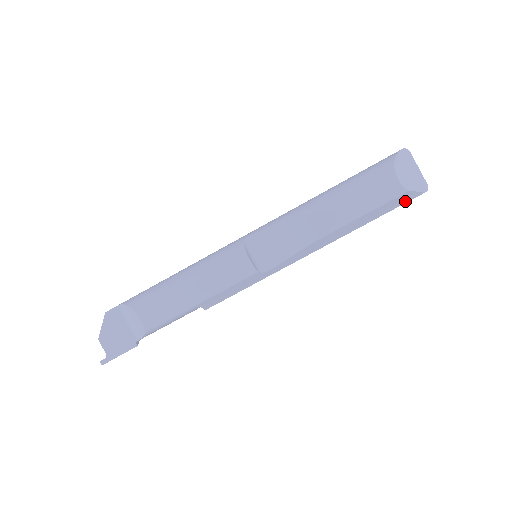
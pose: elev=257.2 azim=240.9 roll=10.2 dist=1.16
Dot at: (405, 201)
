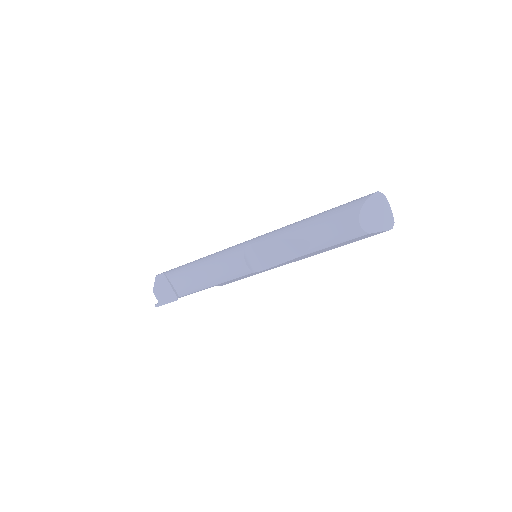
Dot at: (371, 235)
